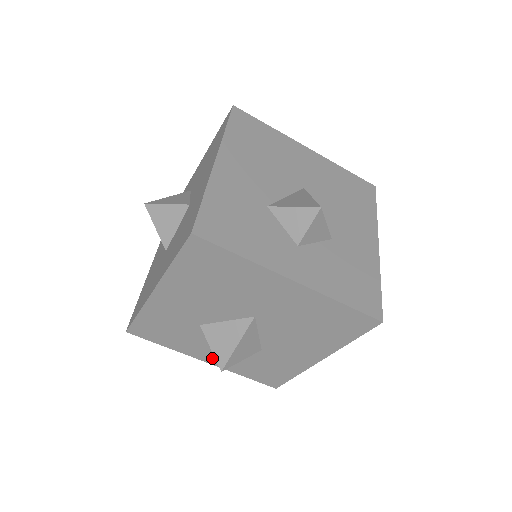
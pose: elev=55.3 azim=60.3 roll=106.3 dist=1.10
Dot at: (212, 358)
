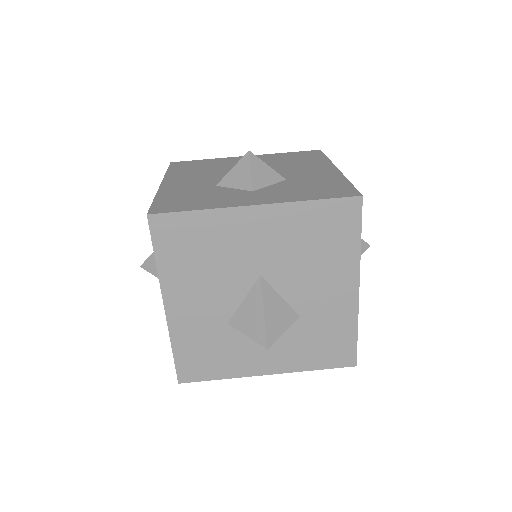
Dot at: (270, 364)
